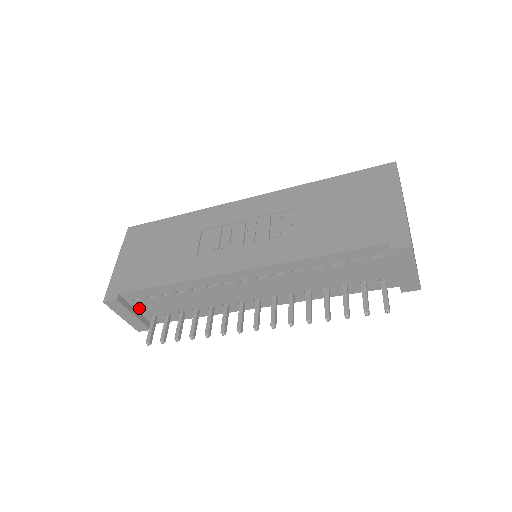
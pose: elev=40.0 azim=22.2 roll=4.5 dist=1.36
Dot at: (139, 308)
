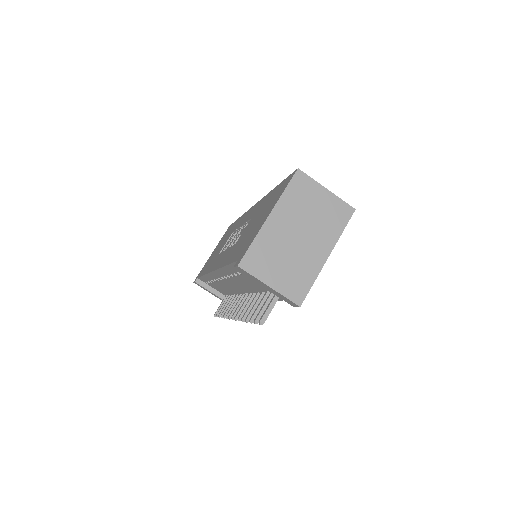
Dot at: (215, 289)
